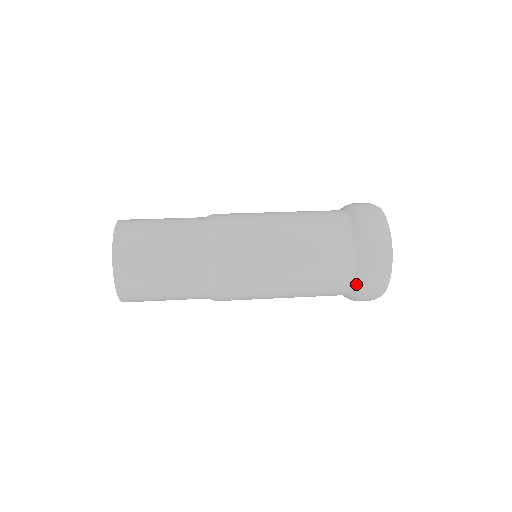
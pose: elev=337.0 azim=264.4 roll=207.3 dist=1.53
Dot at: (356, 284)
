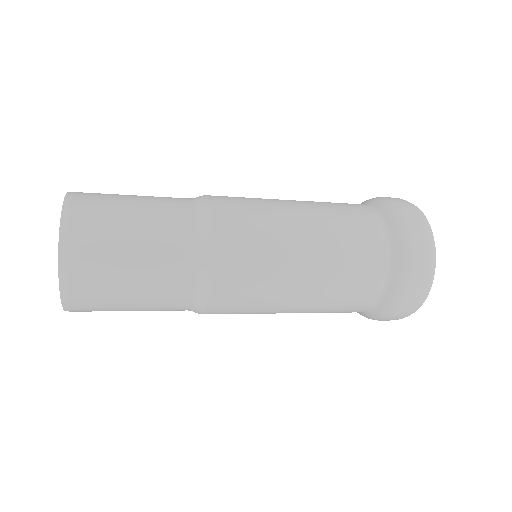
Dot at: (374, 314)
